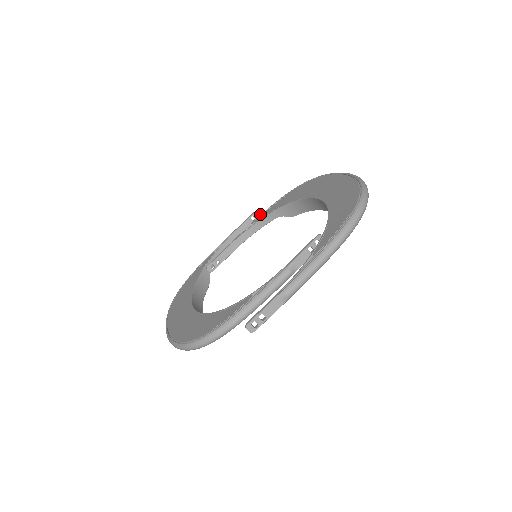
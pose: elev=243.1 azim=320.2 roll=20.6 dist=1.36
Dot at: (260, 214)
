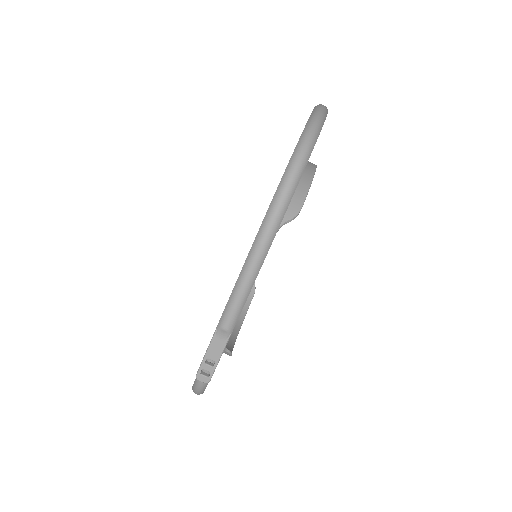
Dot at: occluded
